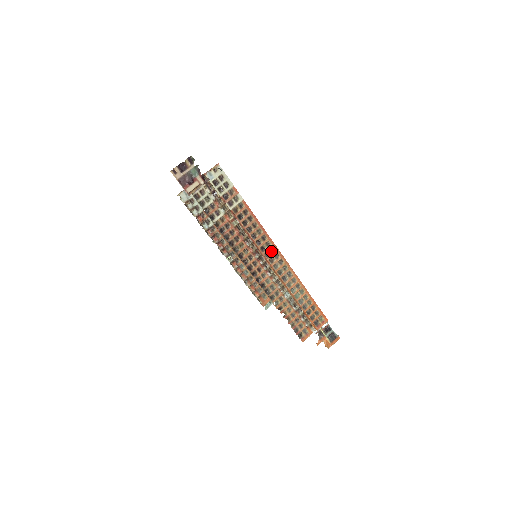
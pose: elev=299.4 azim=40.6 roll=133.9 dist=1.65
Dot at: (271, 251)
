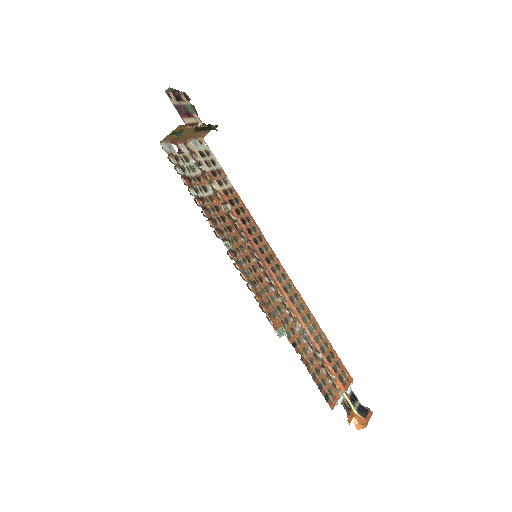
Dot at: (270, 258)
